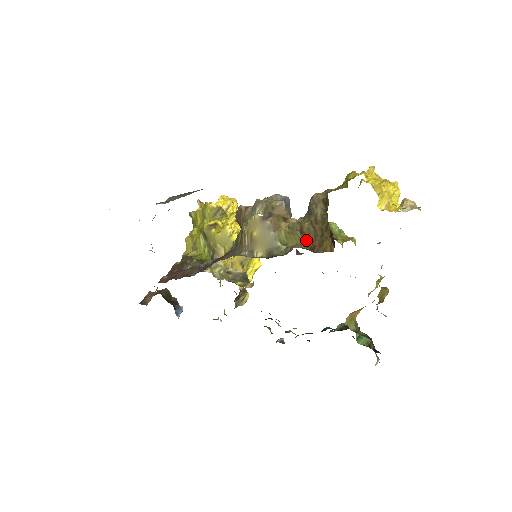
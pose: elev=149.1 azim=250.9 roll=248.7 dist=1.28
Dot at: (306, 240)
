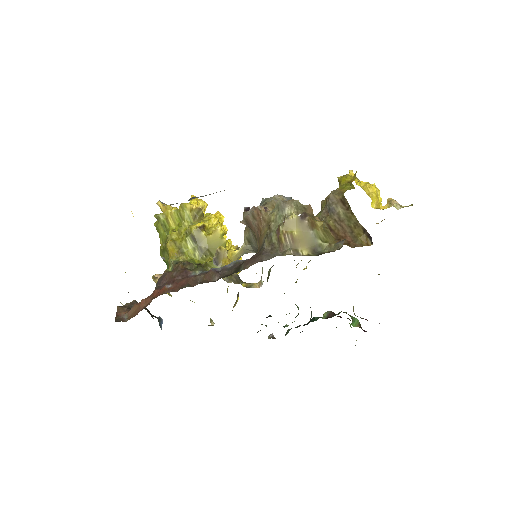
Dot at: (338, 237)
